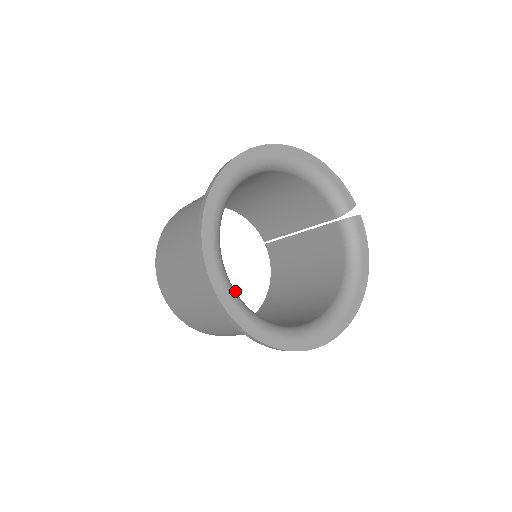
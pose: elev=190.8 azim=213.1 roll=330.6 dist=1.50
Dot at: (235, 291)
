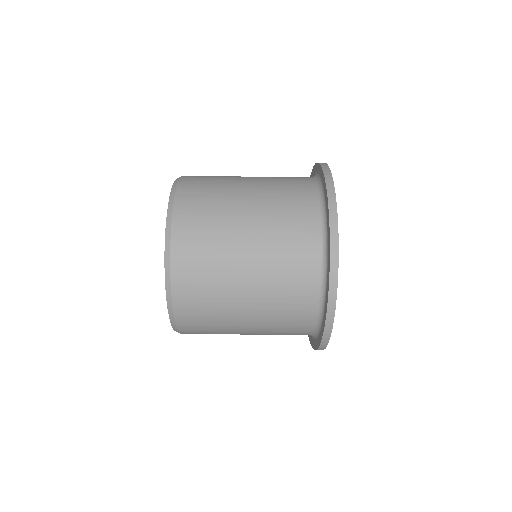
Dot at: occluded
